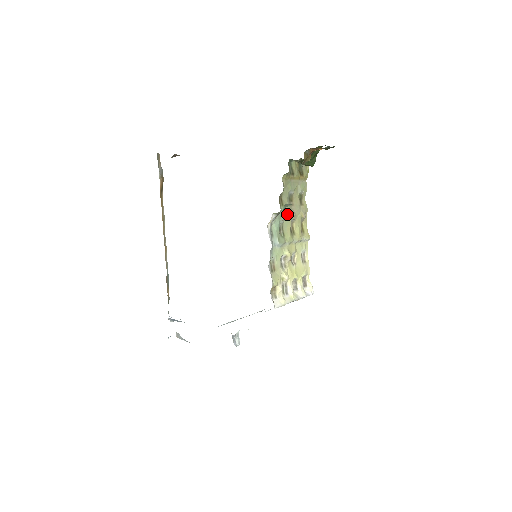
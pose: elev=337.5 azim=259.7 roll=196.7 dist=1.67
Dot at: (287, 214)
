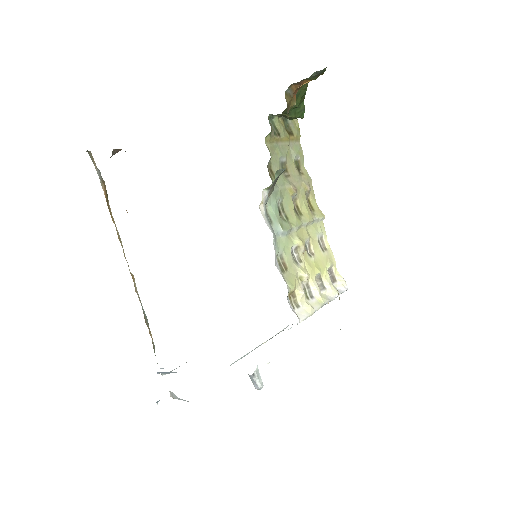
Dot at: (284, 189)
